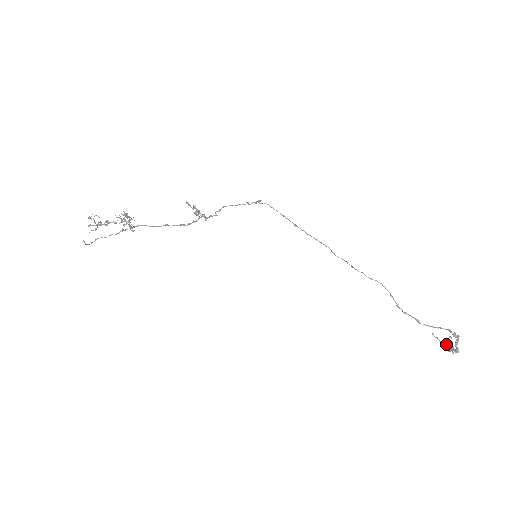
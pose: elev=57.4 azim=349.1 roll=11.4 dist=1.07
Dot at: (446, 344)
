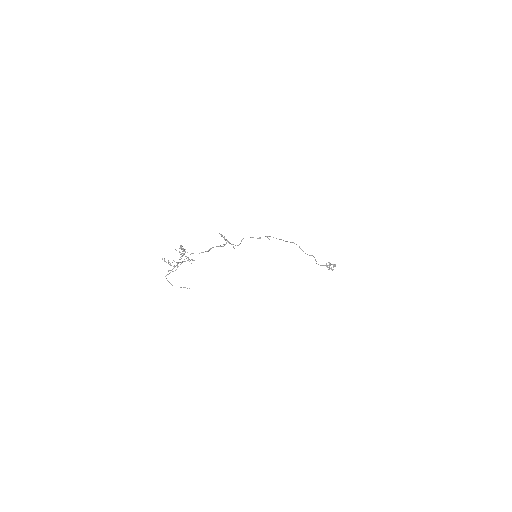
Dot at: occluded
